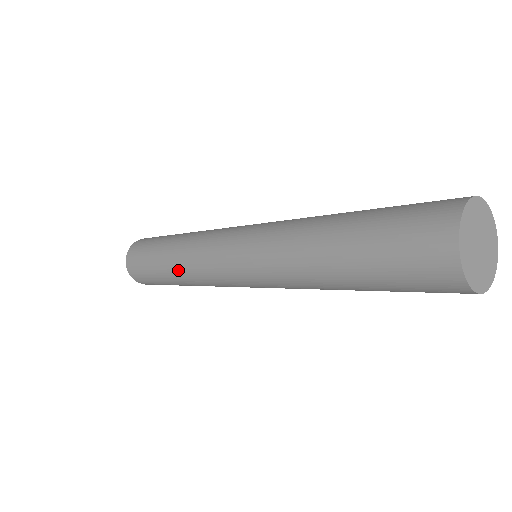
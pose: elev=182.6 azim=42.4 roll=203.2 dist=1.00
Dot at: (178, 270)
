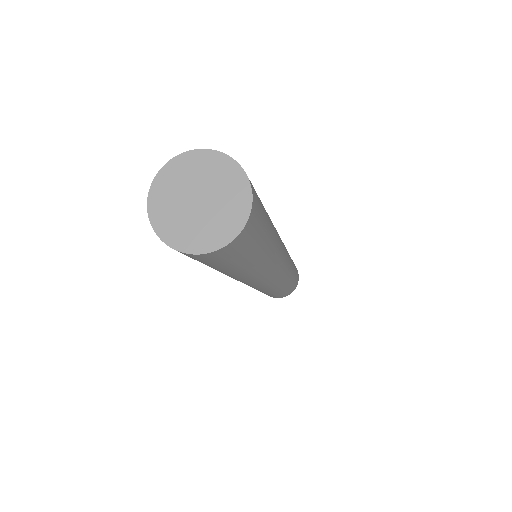
Dot at: (260, 291)
